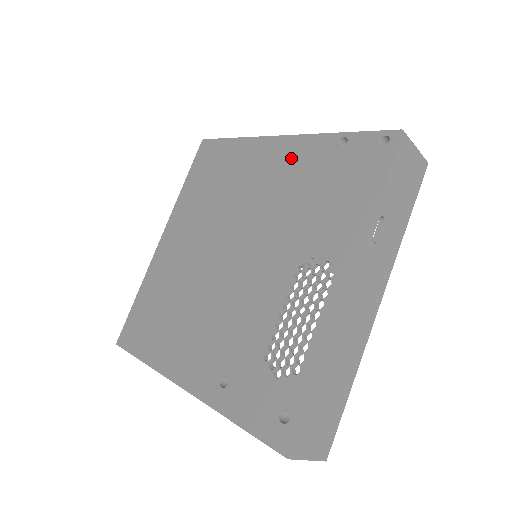
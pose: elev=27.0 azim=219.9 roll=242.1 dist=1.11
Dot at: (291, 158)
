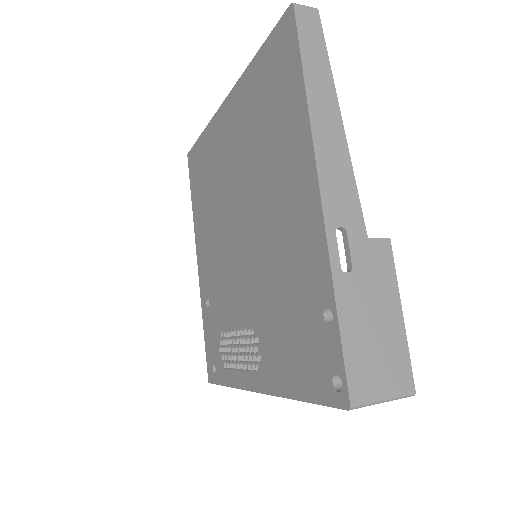
Dot at: (304, 238)
